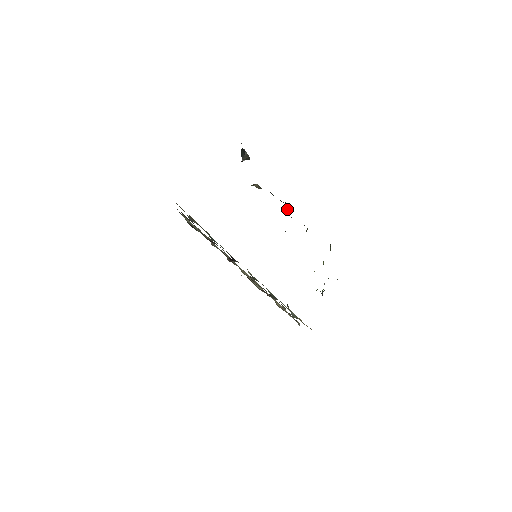
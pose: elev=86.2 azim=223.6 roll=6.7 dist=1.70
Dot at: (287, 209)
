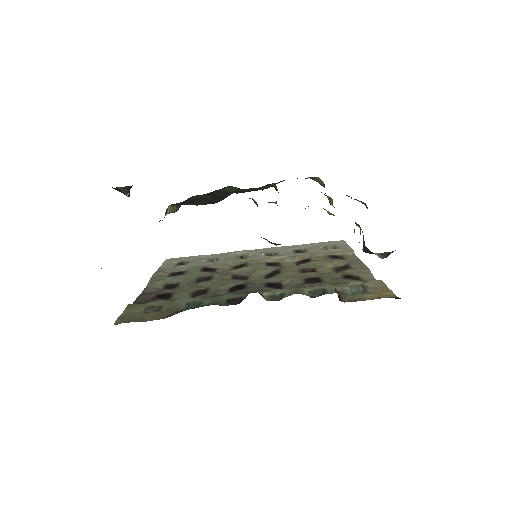
Dot at: (230, 190)
